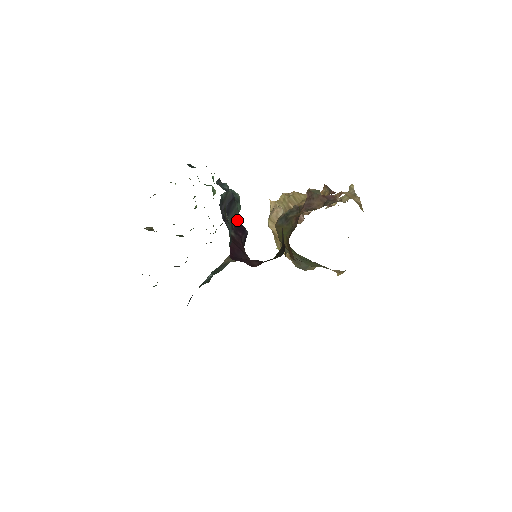
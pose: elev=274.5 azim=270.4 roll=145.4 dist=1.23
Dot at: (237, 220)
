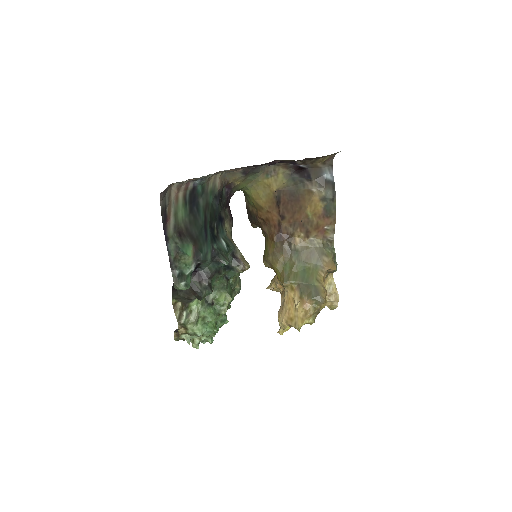
Dot at: occluded
